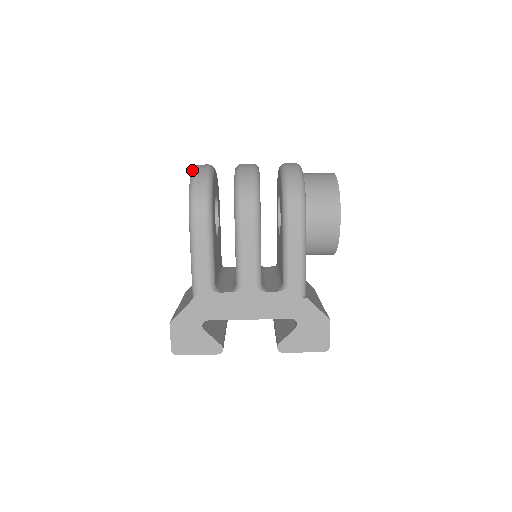
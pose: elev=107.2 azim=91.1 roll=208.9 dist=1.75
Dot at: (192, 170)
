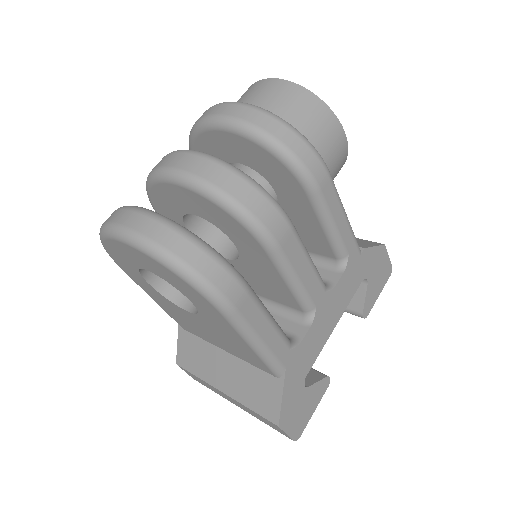
Dot at: (138, 245)
